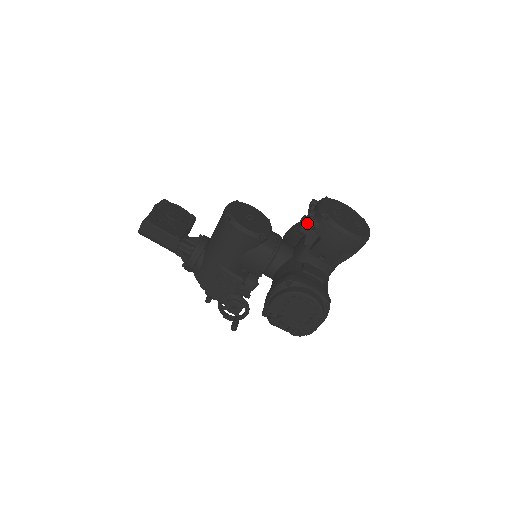
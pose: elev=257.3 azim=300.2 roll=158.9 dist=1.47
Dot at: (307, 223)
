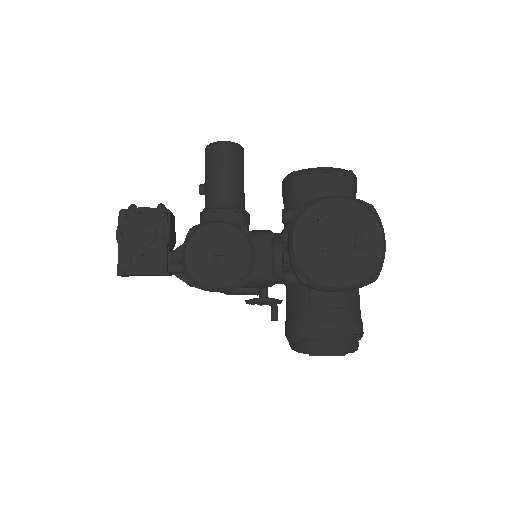
Dot at: occluded
